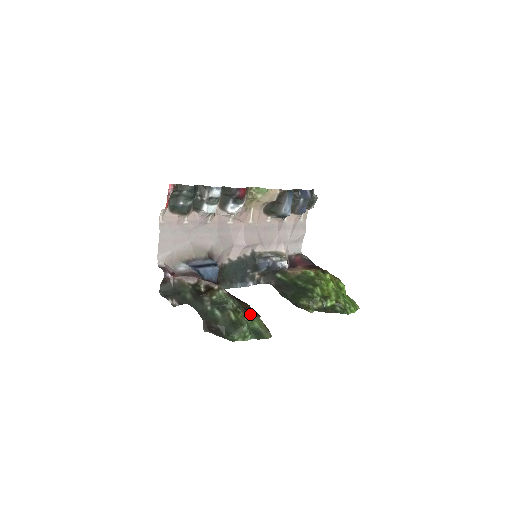
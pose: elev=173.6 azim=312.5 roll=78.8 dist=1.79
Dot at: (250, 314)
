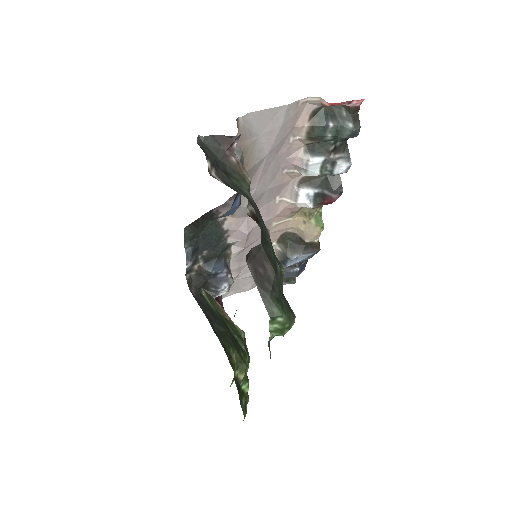
Dot at: occluded
